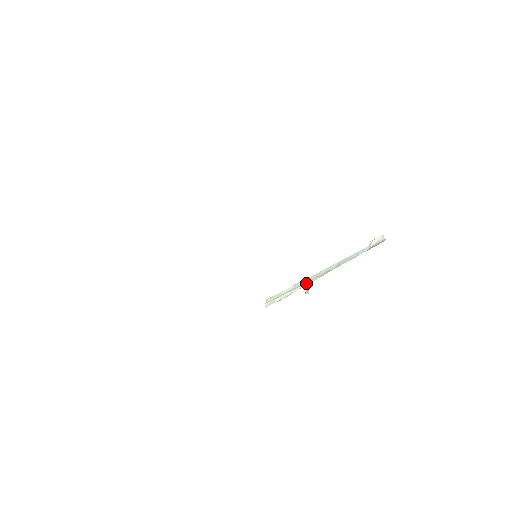
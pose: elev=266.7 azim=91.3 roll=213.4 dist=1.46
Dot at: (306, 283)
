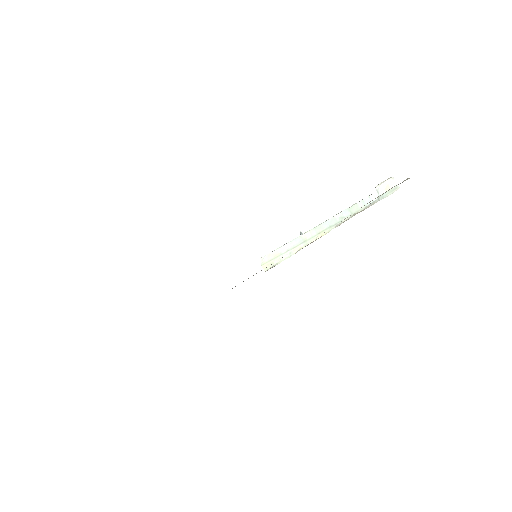
Dot at: (307, 242)
